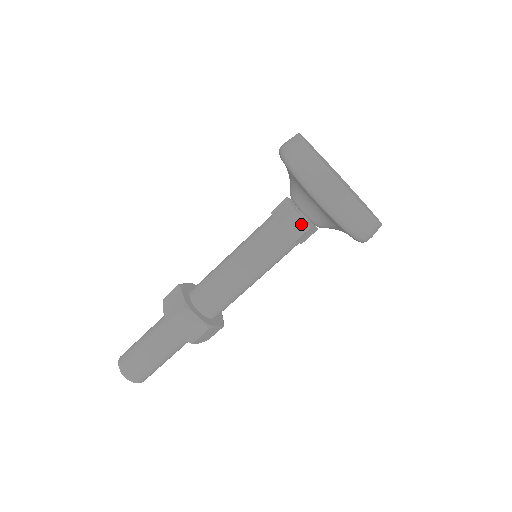
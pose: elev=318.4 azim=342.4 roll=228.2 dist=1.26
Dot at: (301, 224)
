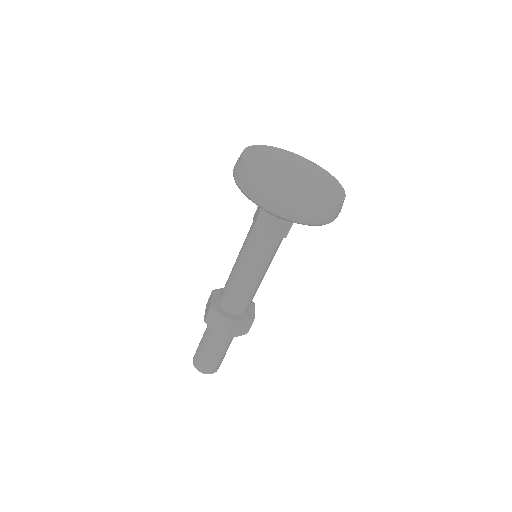
Dot at: (269, 221)
